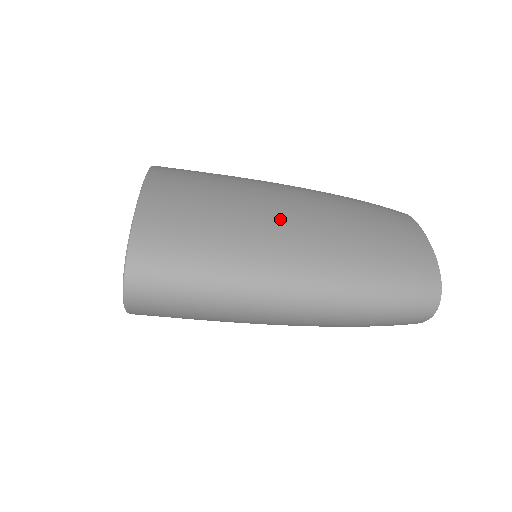
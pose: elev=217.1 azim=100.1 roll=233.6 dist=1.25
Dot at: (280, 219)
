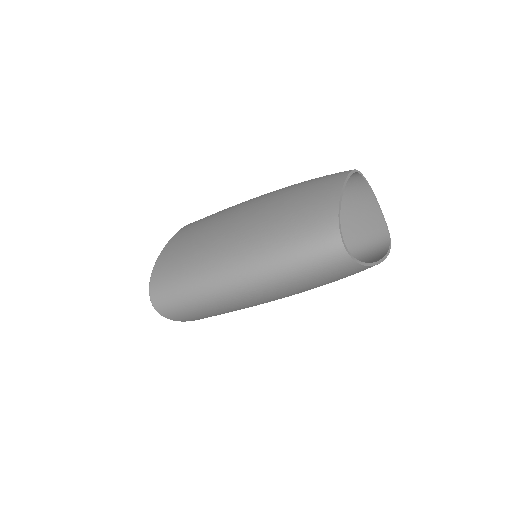
Dot at: (225, 230)
